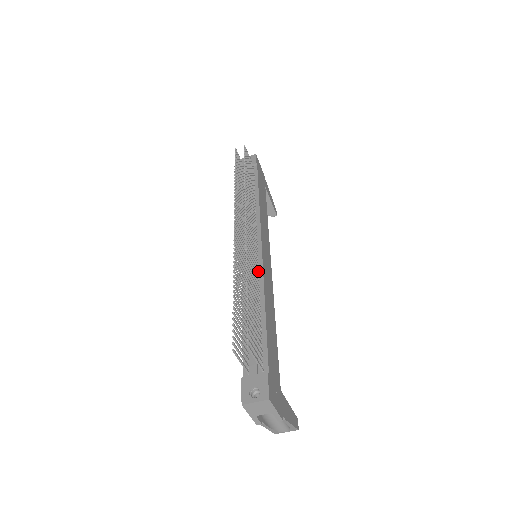
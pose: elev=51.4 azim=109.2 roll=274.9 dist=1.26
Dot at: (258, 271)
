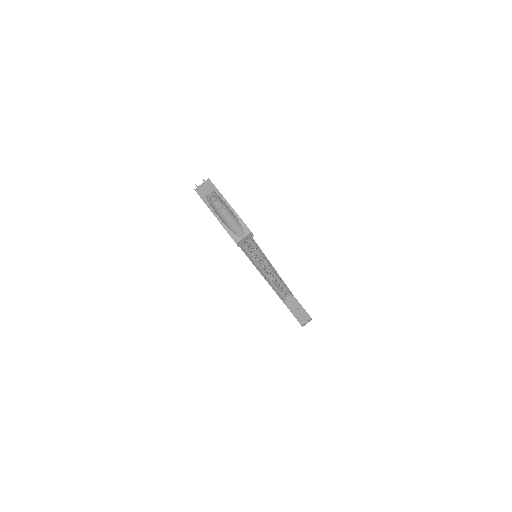
Dot at: occluded
